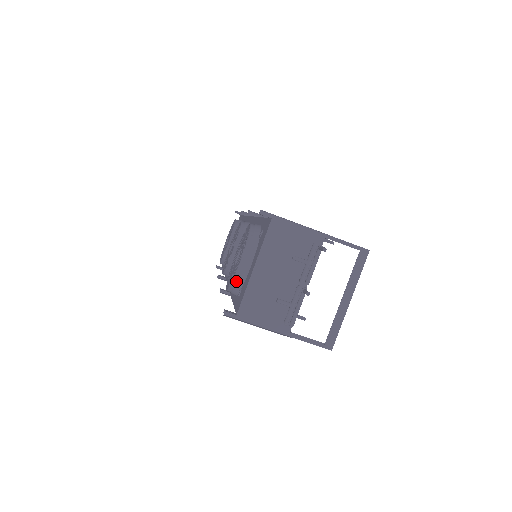
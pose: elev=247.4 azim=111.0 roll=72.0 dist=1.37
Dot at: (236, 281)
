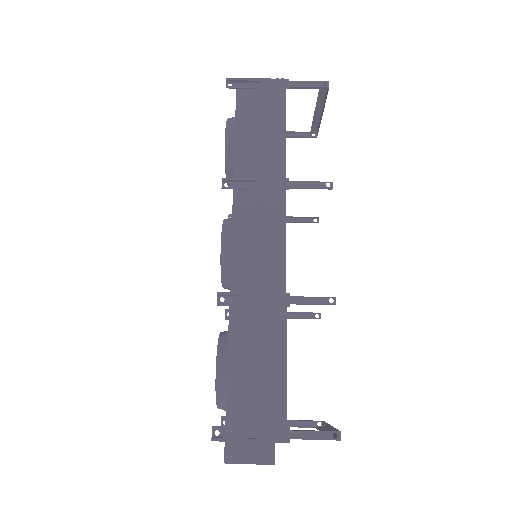
Dot at: (230, 119)
